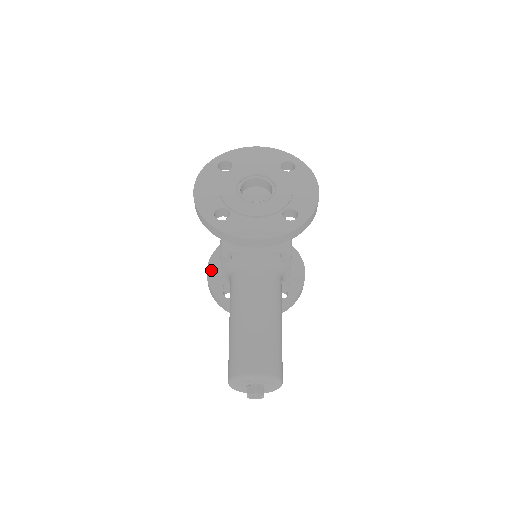
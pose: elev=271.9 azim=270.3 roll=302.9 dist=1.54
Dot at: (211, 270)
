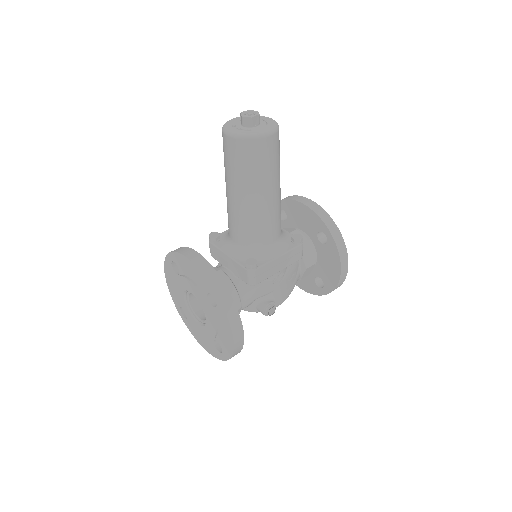
Dot at: occluded
